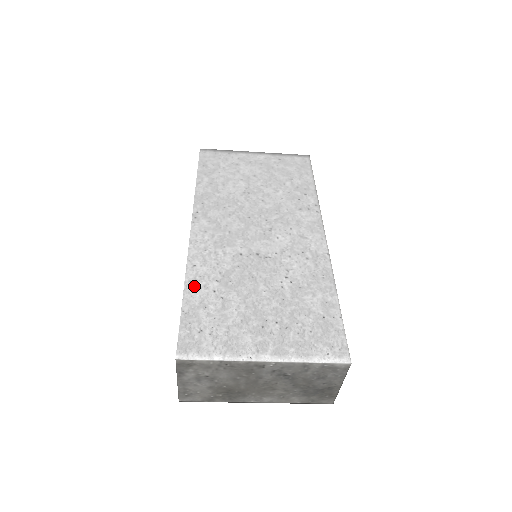
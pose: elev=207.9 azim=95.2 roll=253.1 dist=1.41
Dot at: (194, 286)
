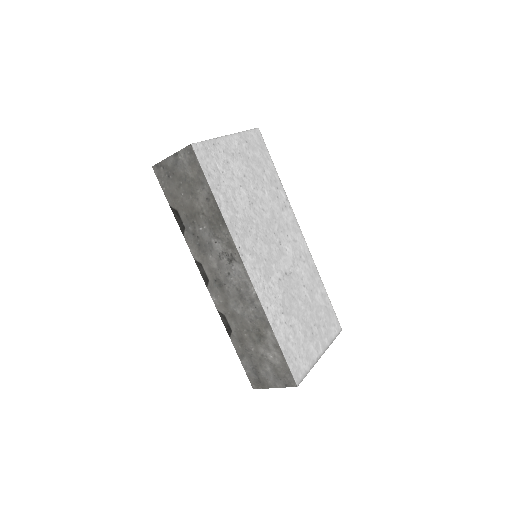
Dot at: (277, 327)
